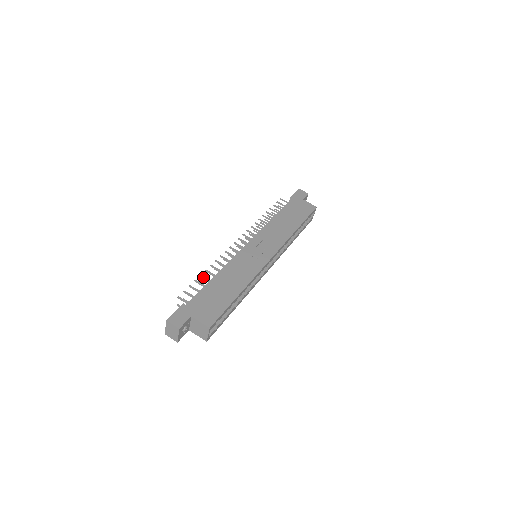
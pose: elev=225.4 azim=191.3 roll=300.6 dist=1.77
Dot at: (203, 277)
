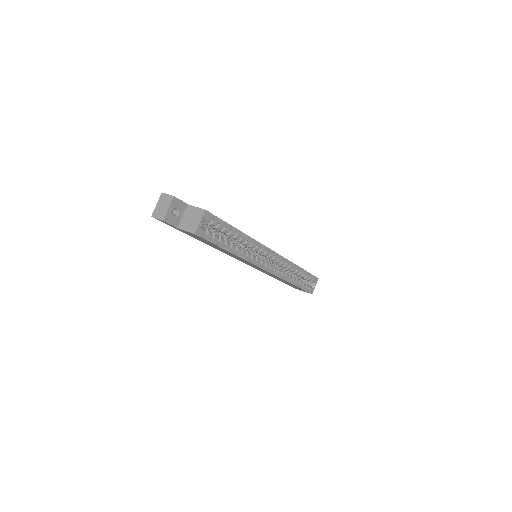
Dot at: occluded
